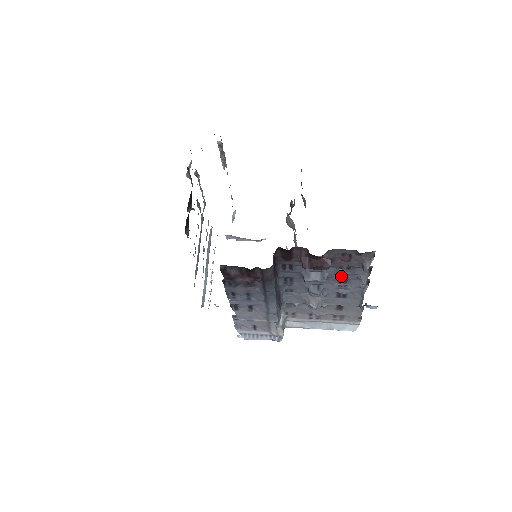
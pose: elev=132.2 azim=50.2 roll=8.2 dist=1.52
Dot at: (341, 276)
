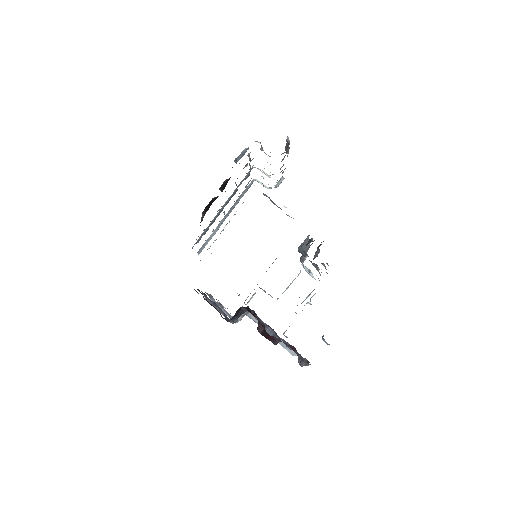
Dot at: occluded
